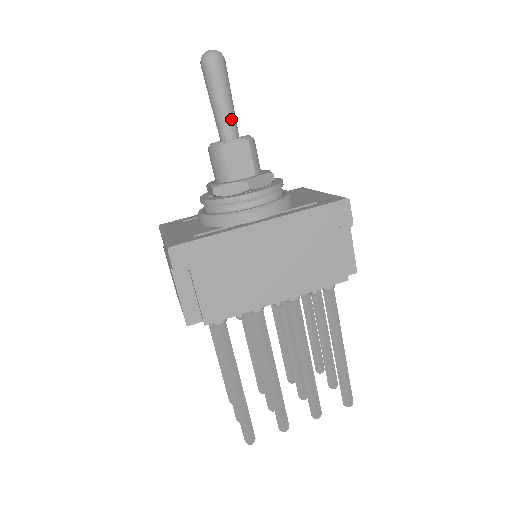
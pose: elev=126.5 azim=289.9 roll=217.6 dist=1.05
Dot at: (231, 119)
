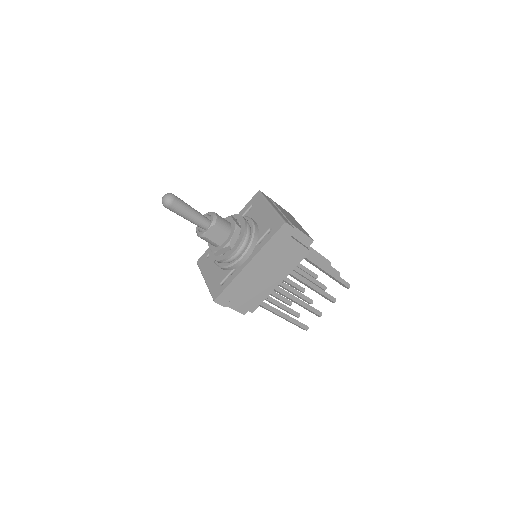
Dot at: (199, 219)
